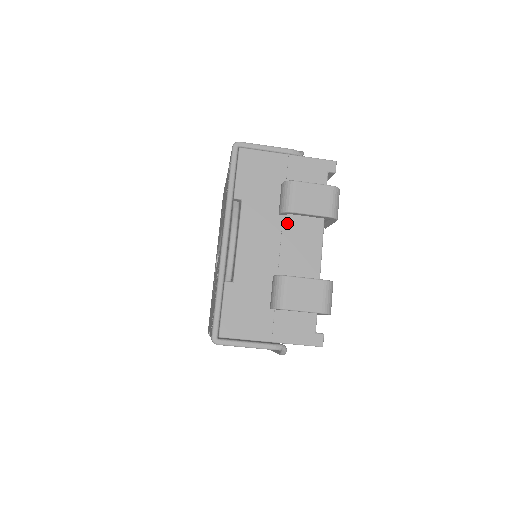
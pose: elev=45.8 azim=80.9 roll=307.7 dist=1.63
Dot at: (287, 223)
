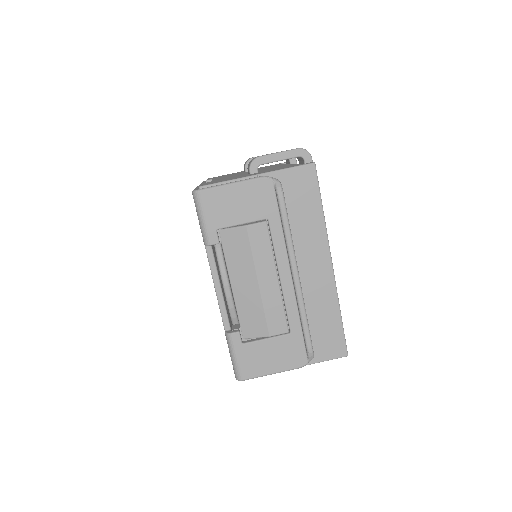
Dot at: occluded
